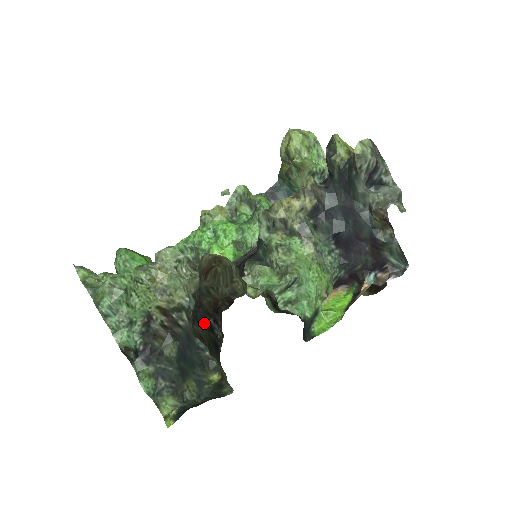
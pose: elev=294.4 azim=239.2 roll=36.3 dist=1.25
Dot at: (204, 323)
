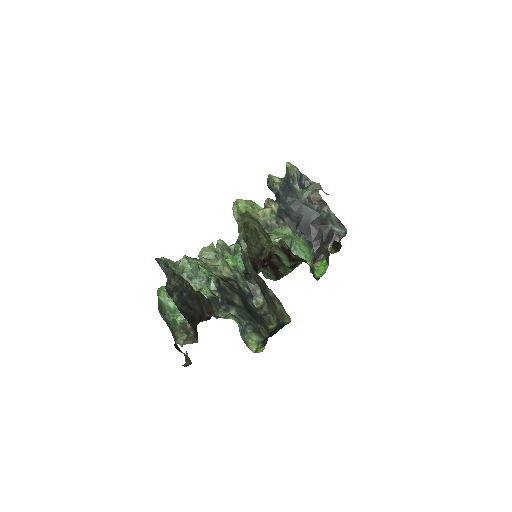
Dot at: (252, 276)
